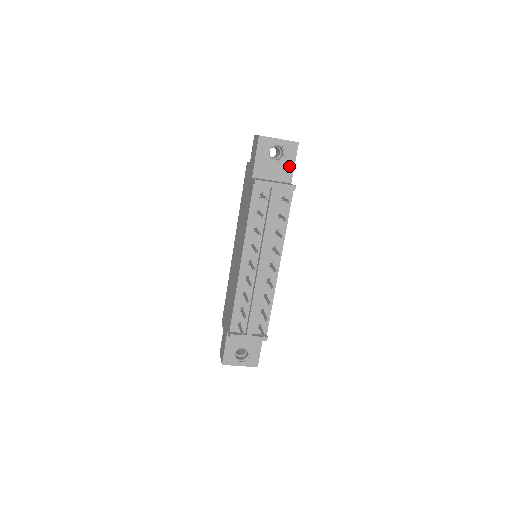
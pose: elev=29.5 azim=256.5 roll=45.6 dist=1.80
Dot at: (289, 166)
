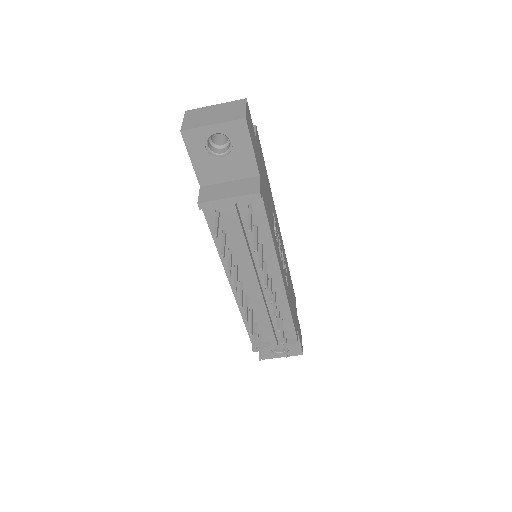
Dot at: (246, 155)
